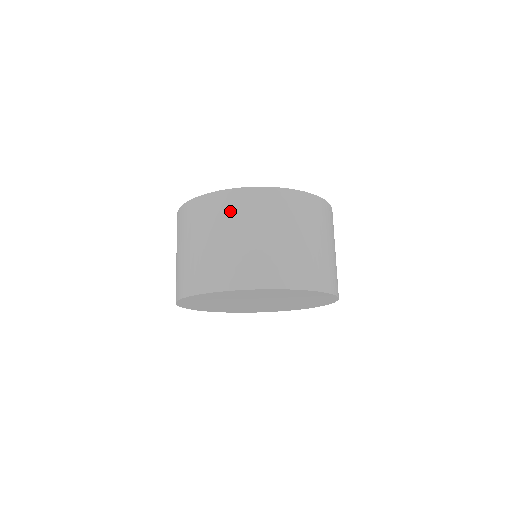
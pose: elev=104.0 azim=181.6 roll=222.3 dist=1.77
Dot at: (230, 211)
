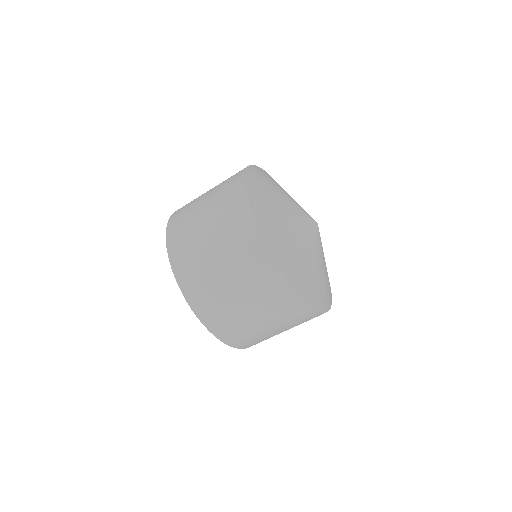
Dot at: (289, 315)
